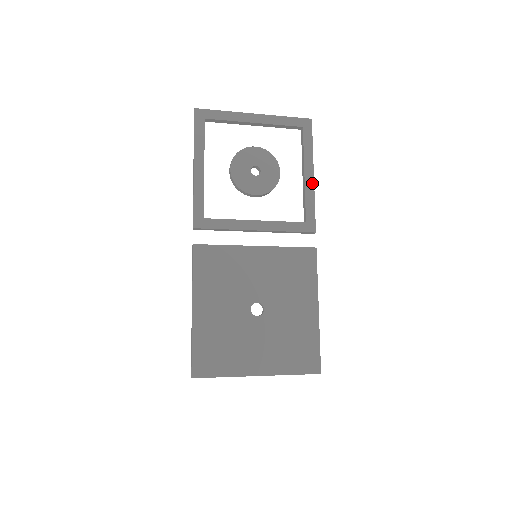
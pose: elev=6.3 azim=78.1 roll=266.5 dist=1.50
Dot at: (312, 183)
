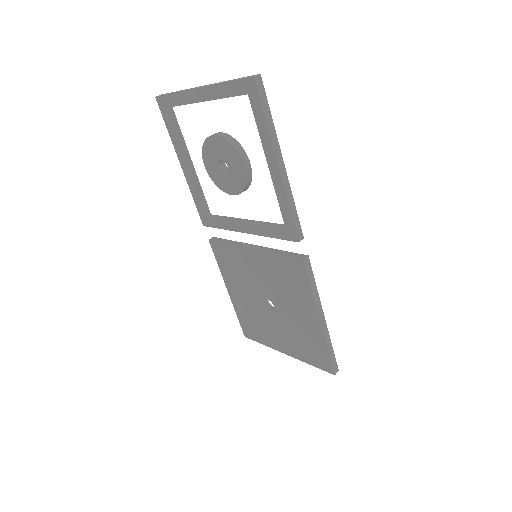
Dot at: (279, 179)
